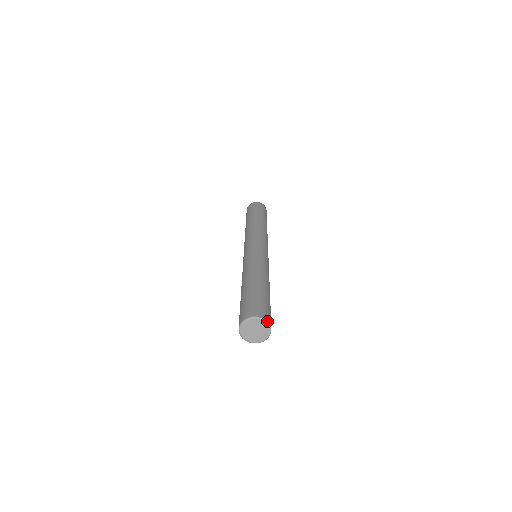
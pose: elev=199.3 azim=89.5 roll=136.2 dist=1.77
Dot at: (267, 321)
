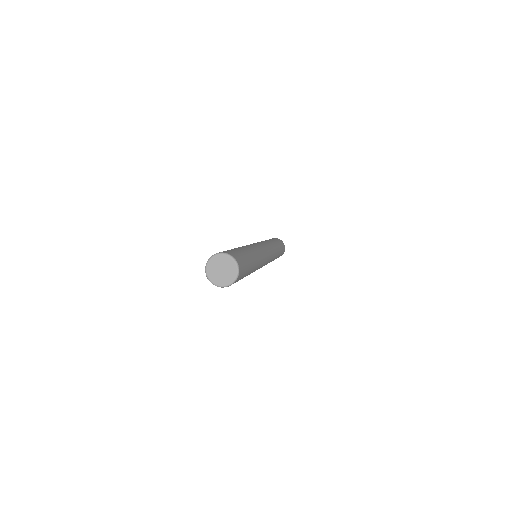
Dot at: (230, 255)
